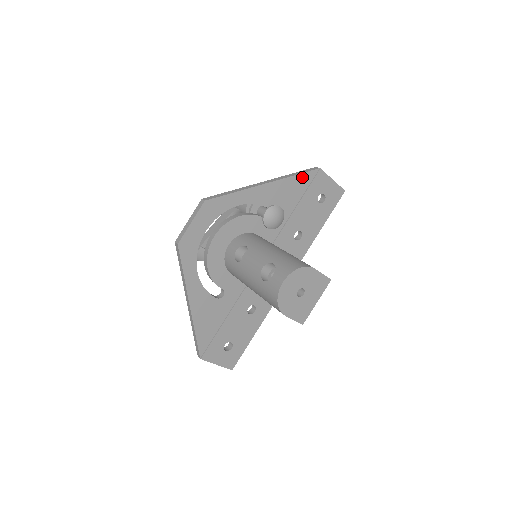
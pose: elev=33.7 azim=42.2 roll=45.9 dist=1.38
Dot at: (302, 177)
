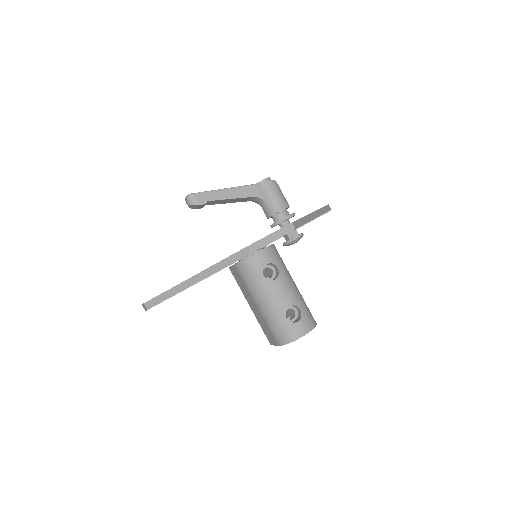
Dot at: occluded
